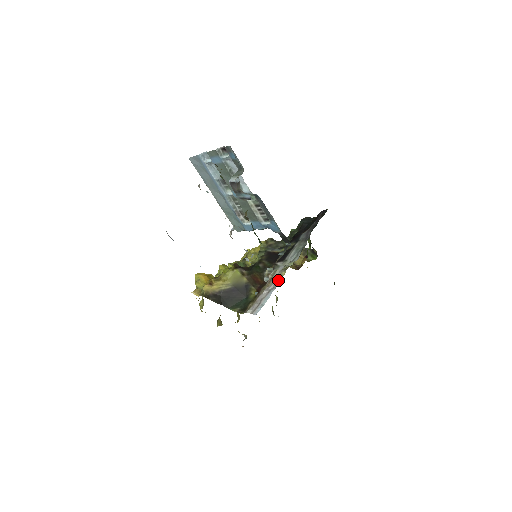
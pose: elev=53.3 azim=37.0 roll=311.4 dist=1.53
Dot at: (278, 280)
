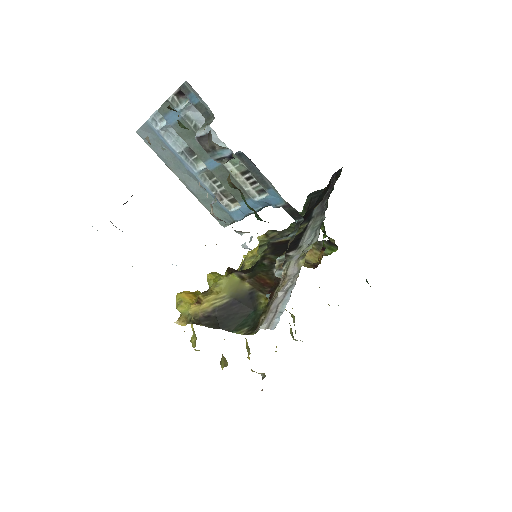
Dot at: (296, 273)
